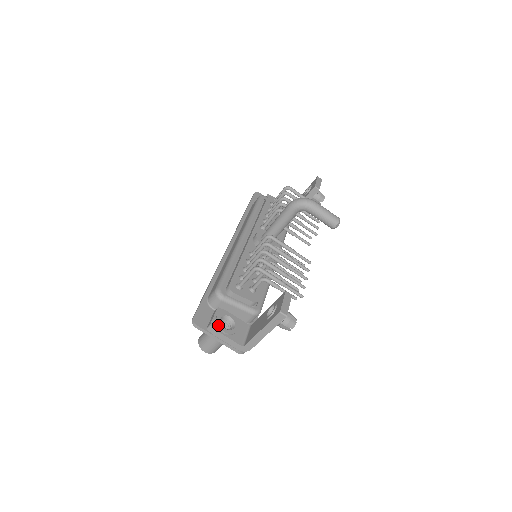
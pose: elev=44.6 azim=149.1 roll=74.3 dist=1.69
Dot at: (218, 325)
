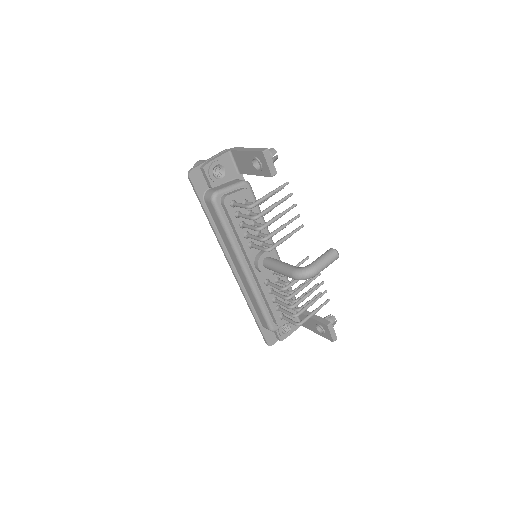
Dot at: (284, 337)
